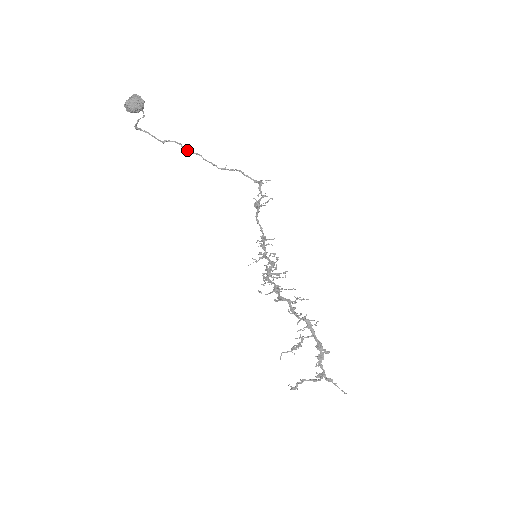
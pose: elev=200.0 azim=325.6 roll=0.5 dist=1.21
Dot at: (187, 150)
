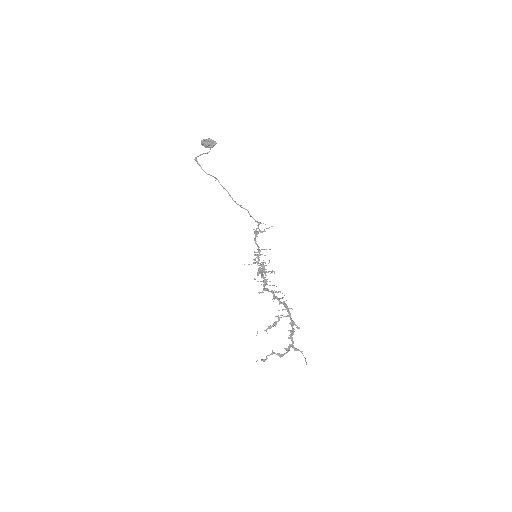
Dot at: (221, 185)
